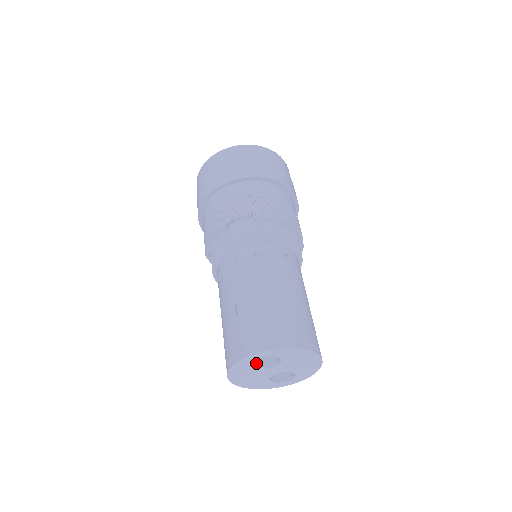
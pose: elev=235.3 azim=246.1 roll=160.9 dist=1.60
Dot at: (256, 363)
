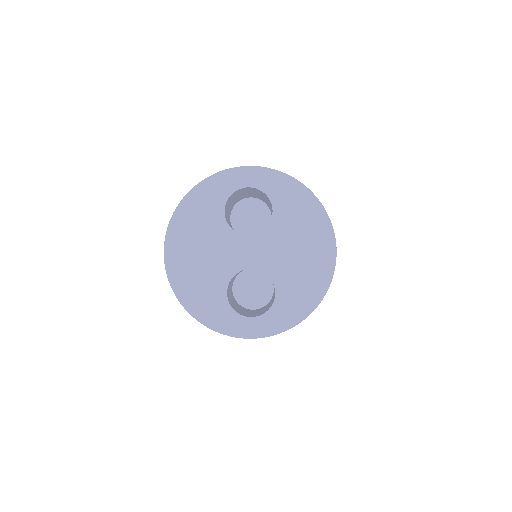
Dot at: (227, 221)
